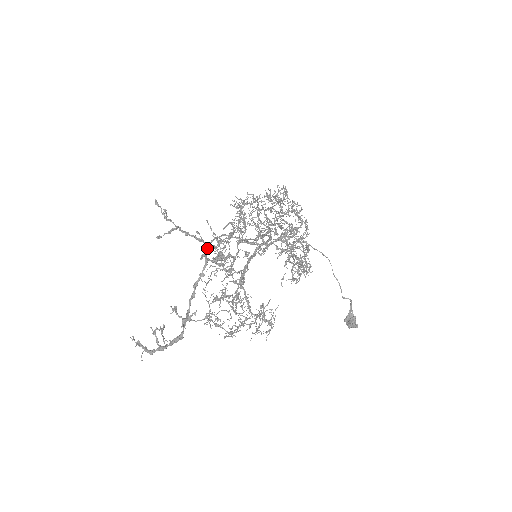
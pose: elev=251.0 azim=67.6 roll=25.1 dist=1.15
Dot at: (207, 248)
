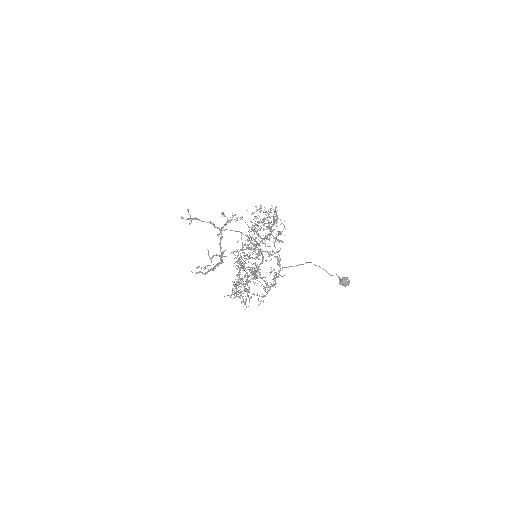
Dot at: (219, 228)
